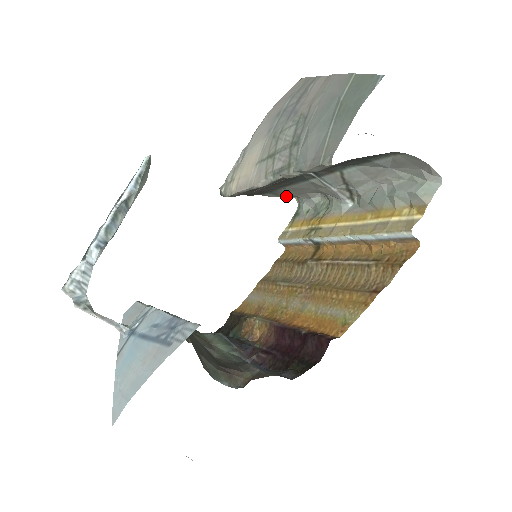
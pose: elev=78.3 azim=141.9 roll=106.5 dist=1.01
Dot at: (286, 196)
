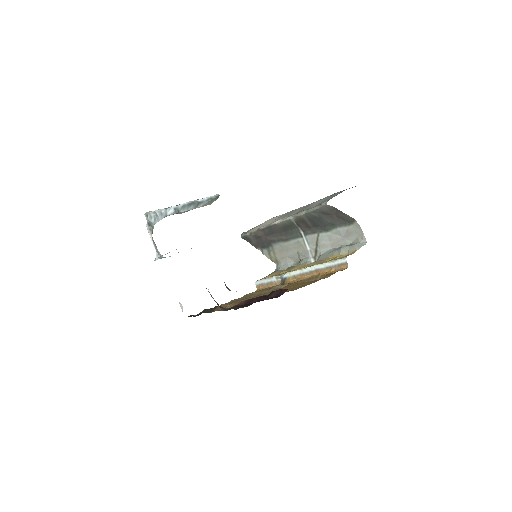
Dot at: (273, 259)
